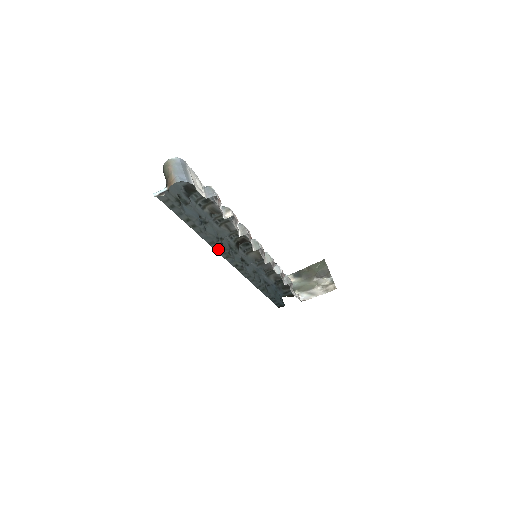
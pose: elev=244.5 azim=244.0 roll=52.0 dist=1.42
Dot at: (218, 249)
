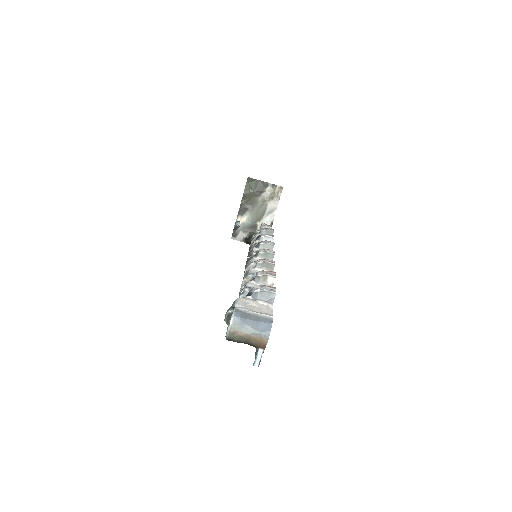
Dot at: occluded
